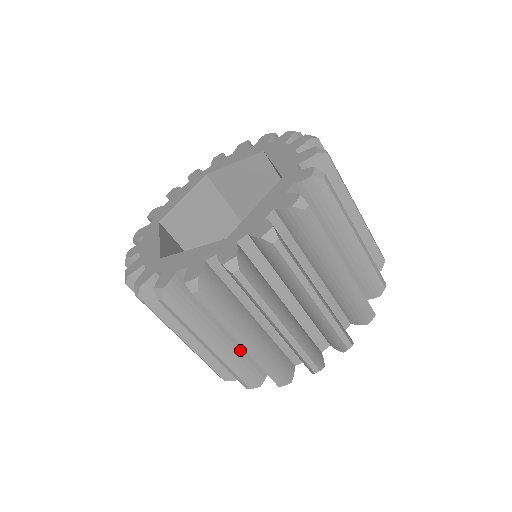
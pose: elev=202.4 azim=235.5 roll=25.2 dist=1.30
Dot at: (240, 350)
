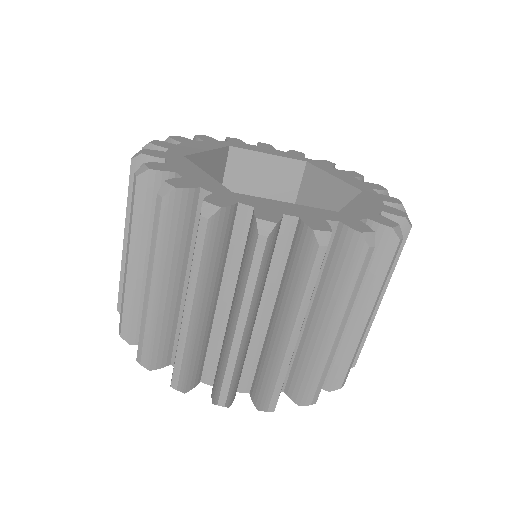
Dot at: (247, 349)
